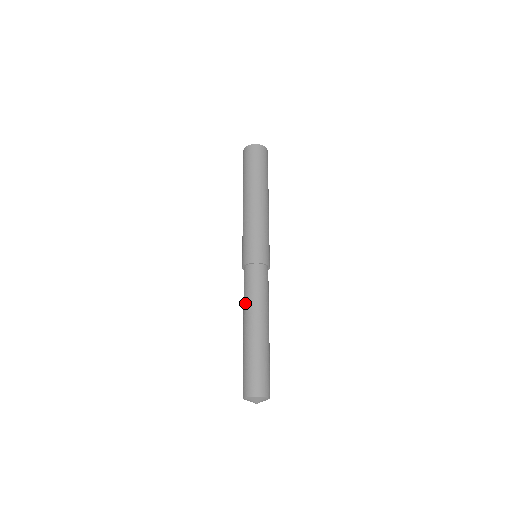
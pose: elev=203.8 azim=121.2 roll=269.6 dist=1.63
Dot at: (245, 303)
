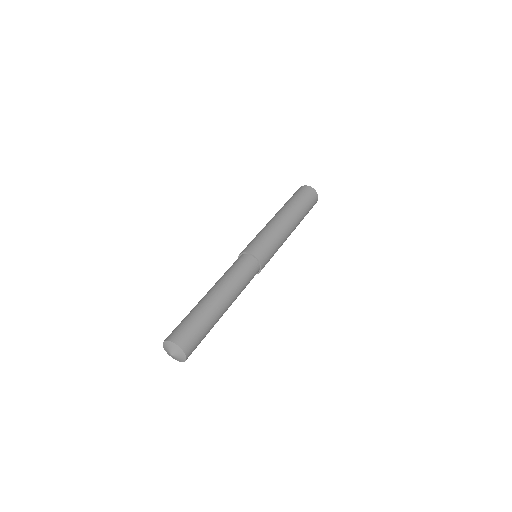
Dot at: (220, 278)
